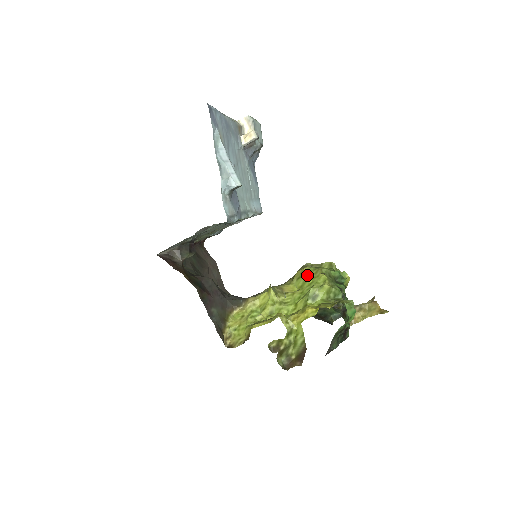
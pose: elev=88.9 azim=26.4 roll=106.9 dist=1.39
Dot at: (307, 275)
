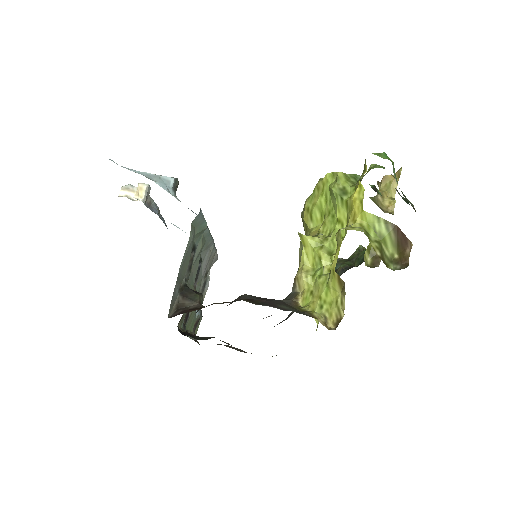
Dot at: (314, 202)
